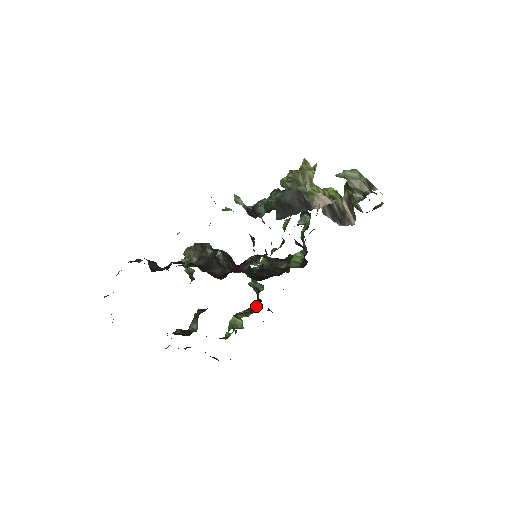
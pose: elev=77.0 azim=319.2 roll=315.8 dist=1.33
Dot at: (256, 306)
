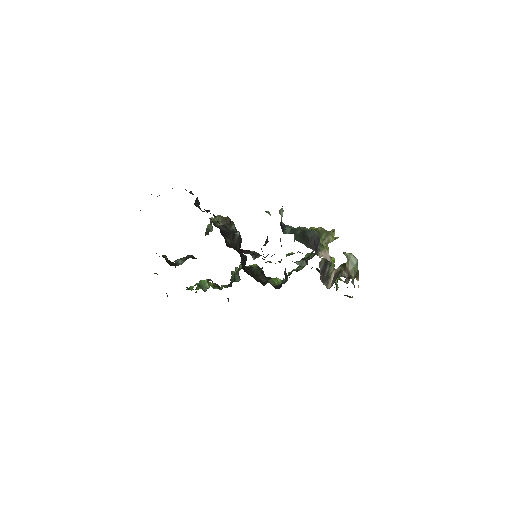
Dot at: (225, 286)
